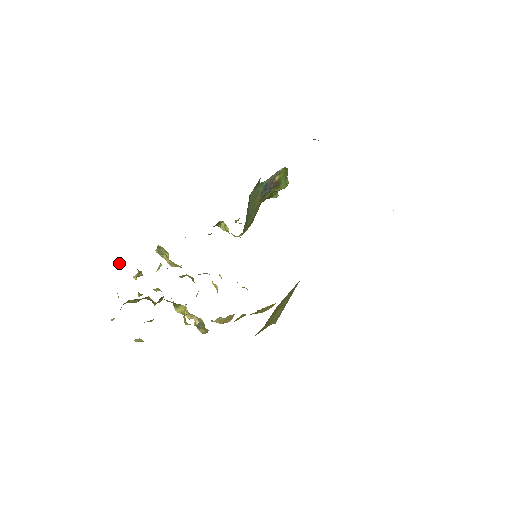
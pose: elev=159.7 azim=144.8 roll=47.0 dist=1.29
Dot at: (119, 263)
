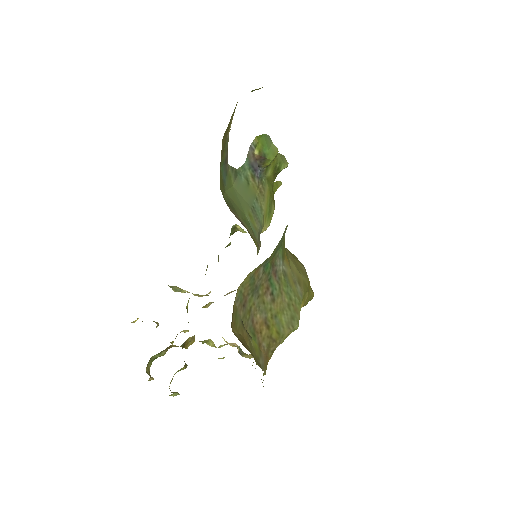
Dot at: (133, 322)
